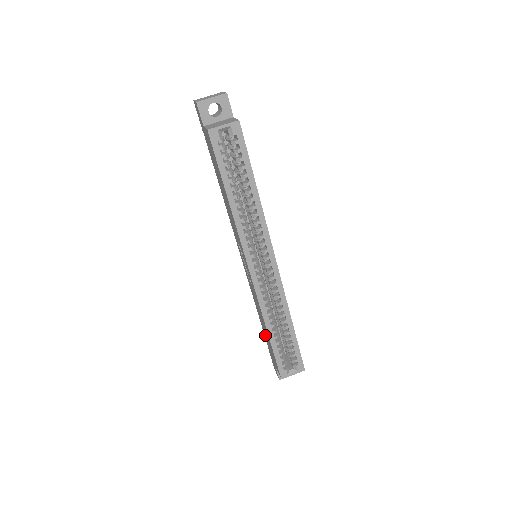
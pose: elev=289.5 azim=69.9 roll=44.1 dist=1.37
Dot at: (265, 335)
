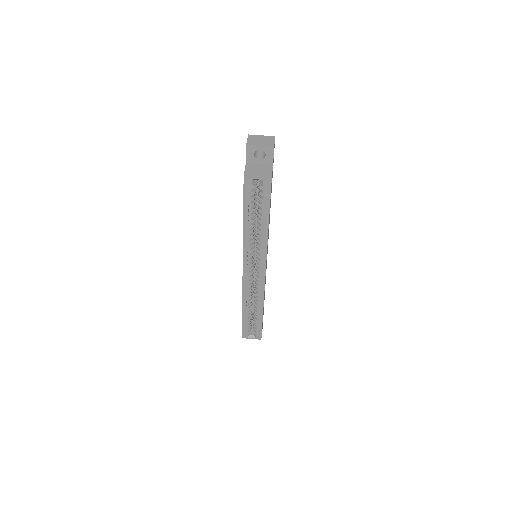
Dot at: occluded
